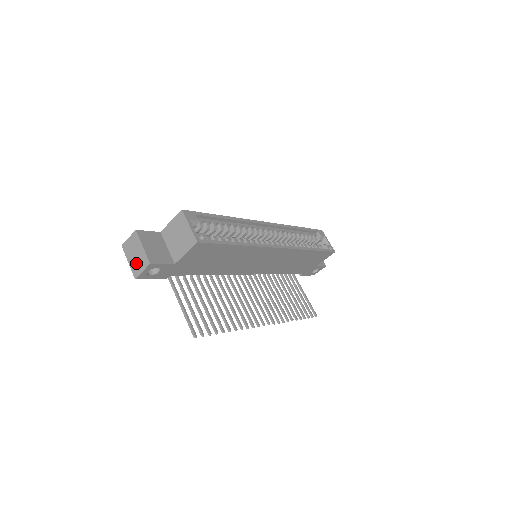
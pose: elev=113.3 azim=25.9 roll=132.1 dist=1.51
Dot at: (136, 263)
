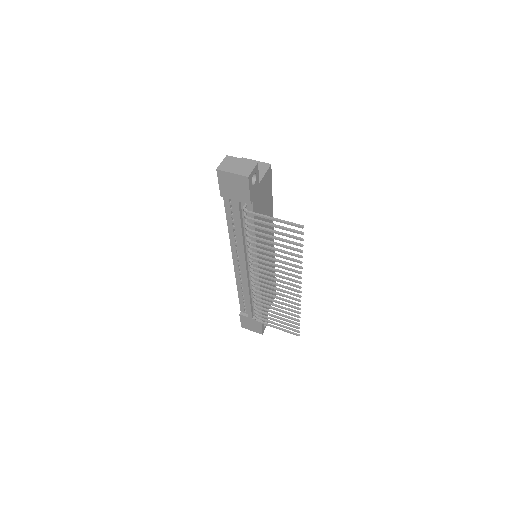
Dot at: (242, 169)
